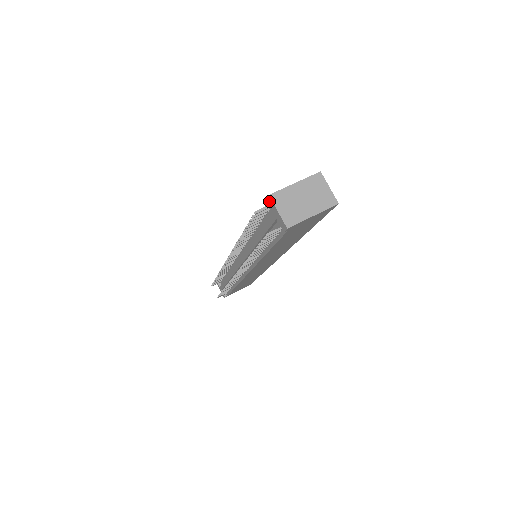
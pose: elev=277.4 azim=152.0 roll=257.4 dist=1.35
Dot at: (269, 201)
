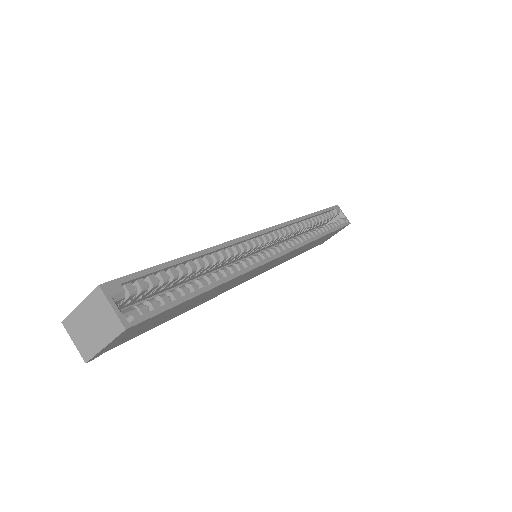
Dot at: occluded
